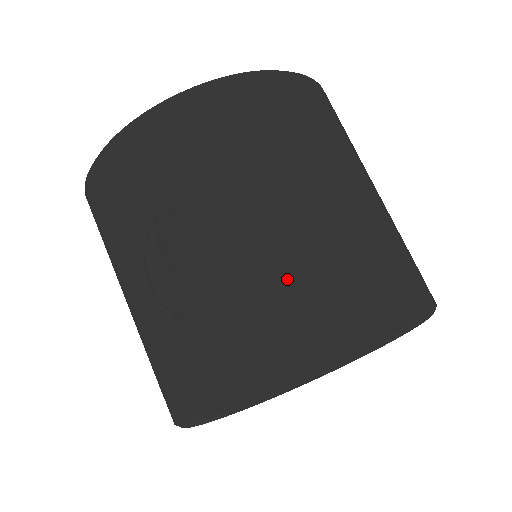
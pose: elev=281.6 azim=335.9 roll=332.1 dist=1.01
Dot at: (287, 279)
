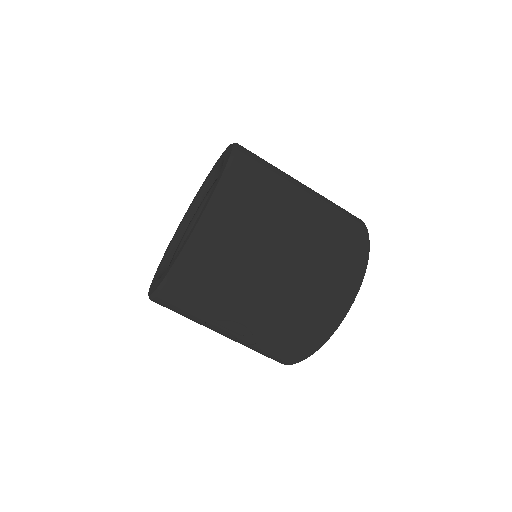
Dot at: (283, 325)
